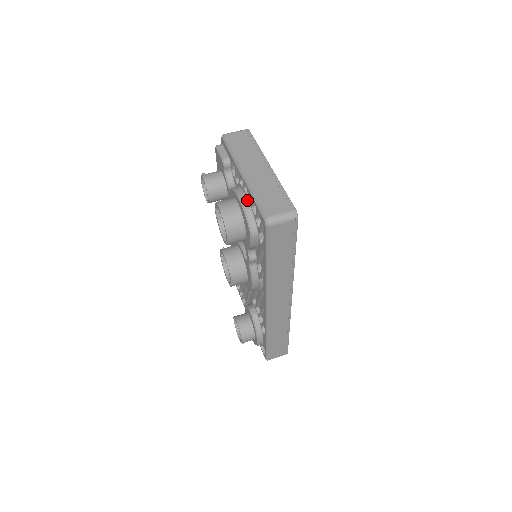
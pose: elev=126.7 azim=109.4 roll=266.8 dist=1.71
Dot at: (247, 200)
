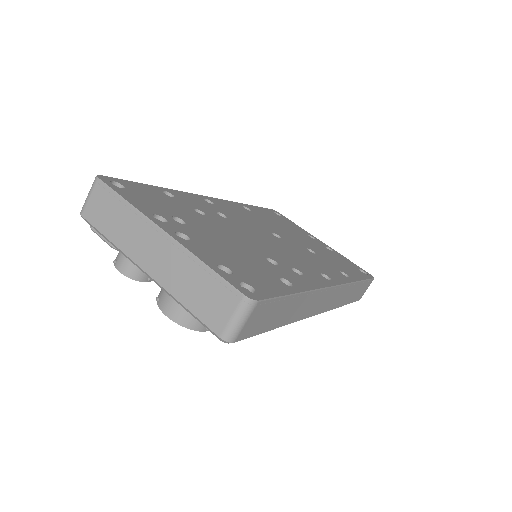
Dot at: occluded
